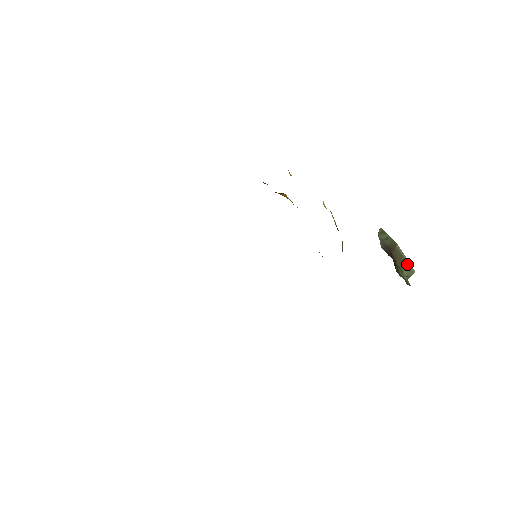
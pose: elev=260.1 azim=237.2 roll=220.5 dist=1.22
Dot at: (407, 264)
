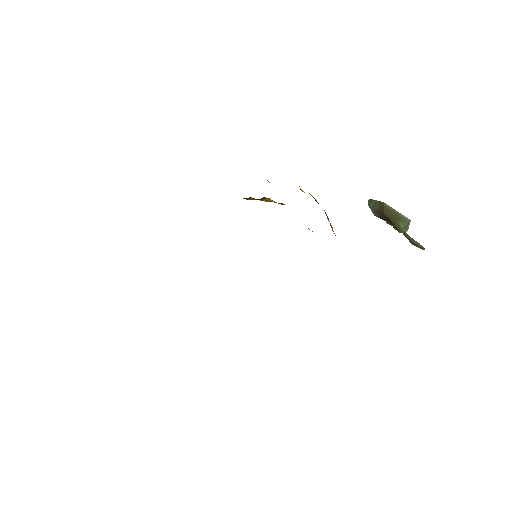
Dot at: (400, 217)
